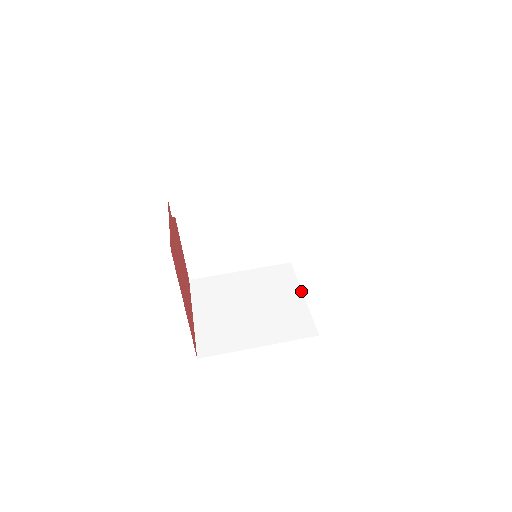
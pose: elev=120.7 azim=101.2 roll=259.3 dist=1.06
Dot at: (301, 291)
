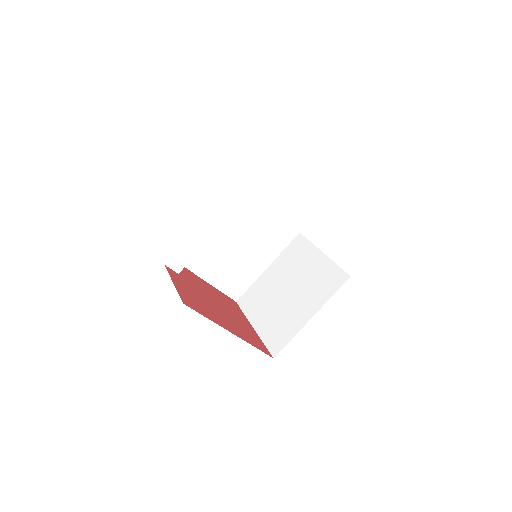
Dot at: (319, 250)
